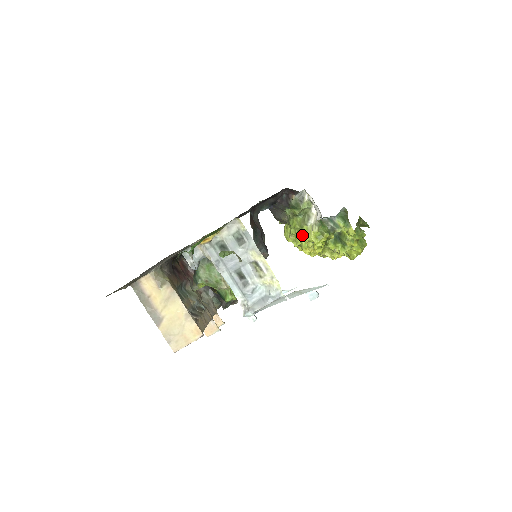
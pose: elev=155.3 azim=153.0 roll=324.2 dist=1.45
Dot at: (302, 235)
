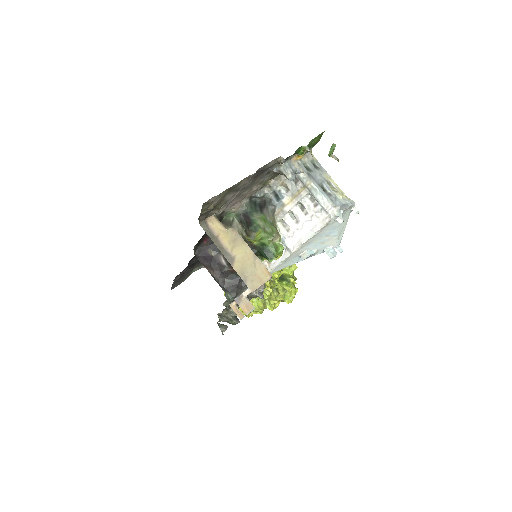
Dot at: occluded
